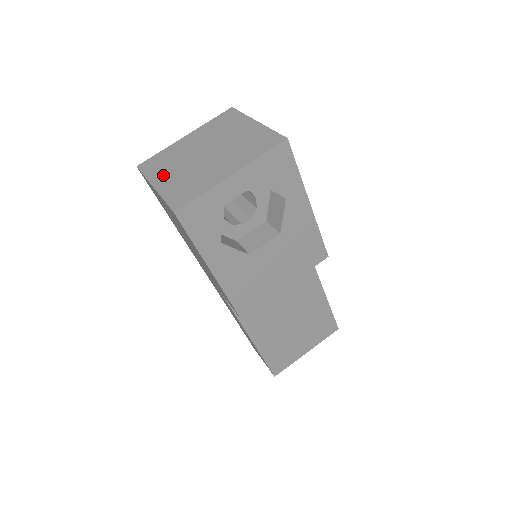
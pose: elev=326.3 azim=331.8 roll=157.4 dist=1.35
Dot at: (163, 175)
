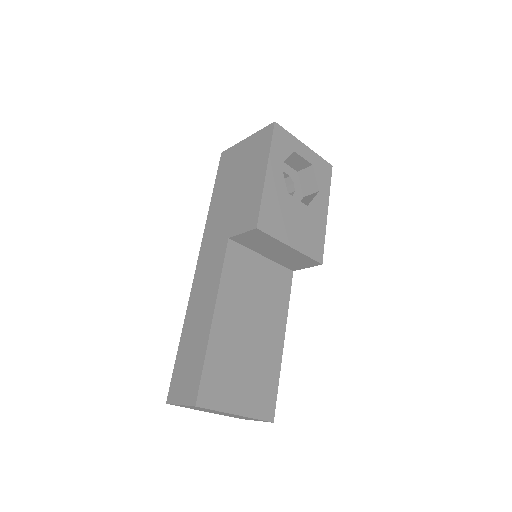
Dot at: occluded
